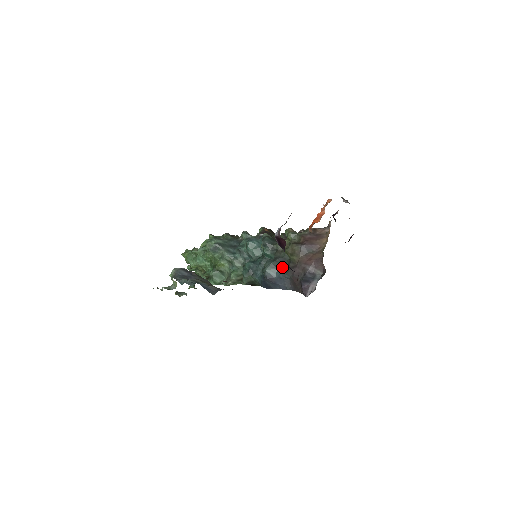
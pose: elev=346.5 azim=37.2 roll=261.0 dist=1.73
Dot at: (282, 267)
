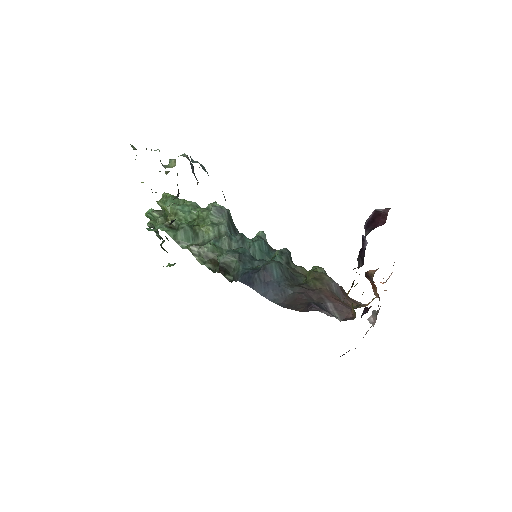
Dot at: (290, 280)
